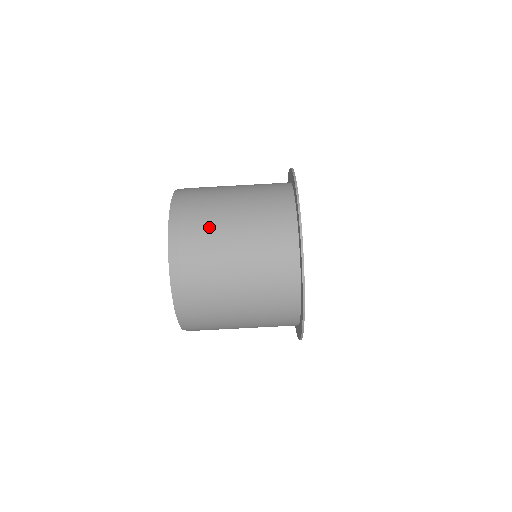
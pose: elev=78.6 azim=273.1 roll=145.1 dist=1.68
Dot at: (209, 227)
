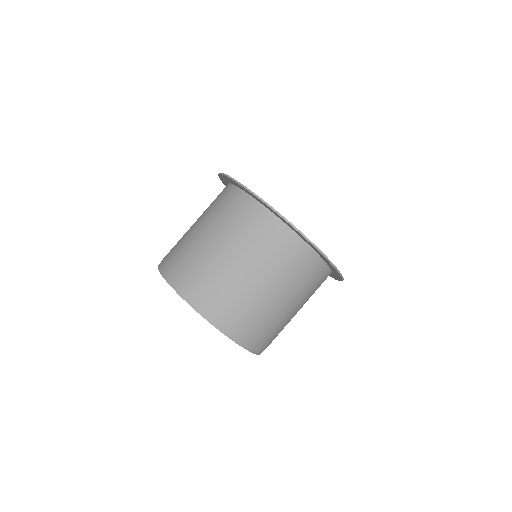
Dot at: (211, 271)
